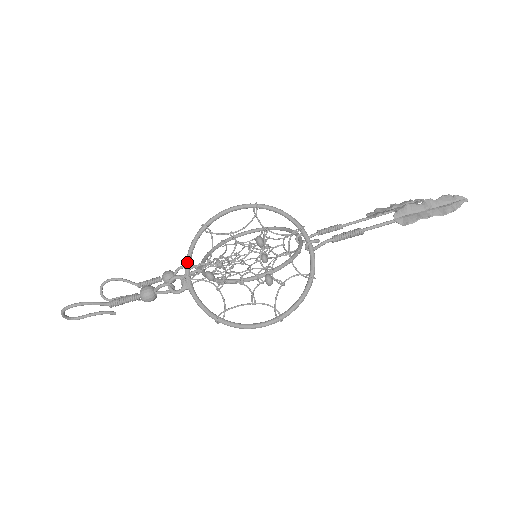
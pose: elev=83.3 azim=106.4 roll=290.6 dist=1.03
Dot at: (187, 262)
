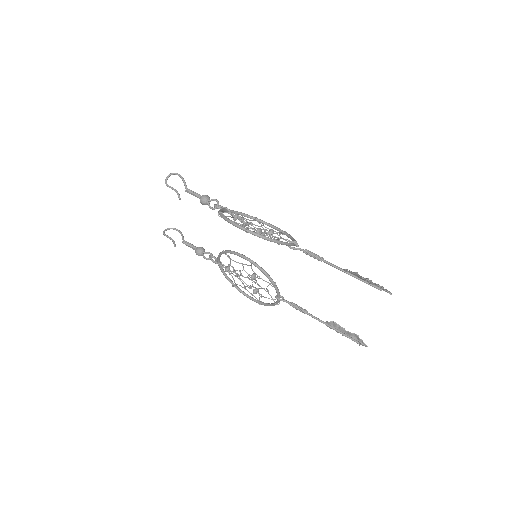
Dot at: occluded
